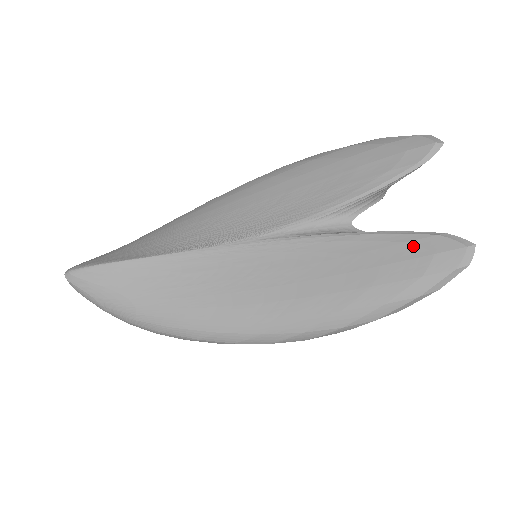
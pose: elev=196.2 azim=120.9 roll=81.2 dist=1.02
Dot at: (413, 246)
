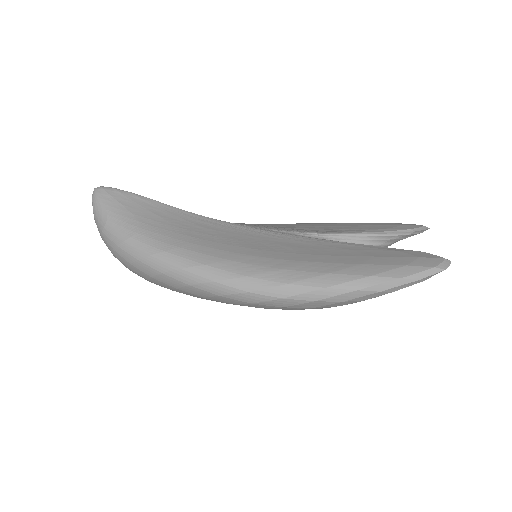
Dot at: (401, 252)
